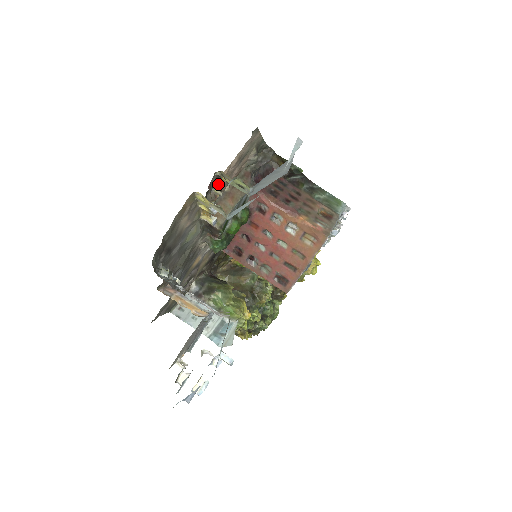
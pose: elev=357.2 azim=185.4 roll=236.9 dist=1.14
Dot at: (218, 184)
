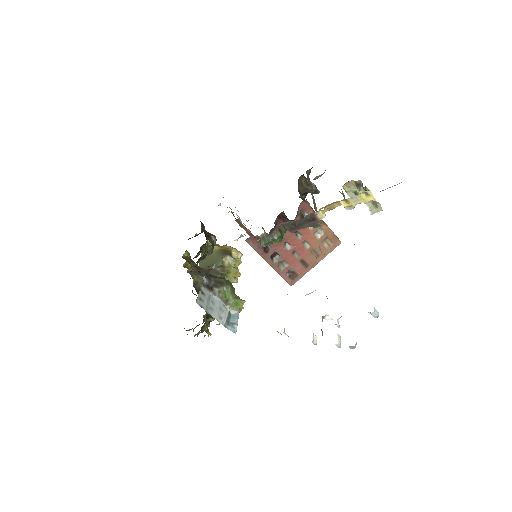
Dot at: occluded
